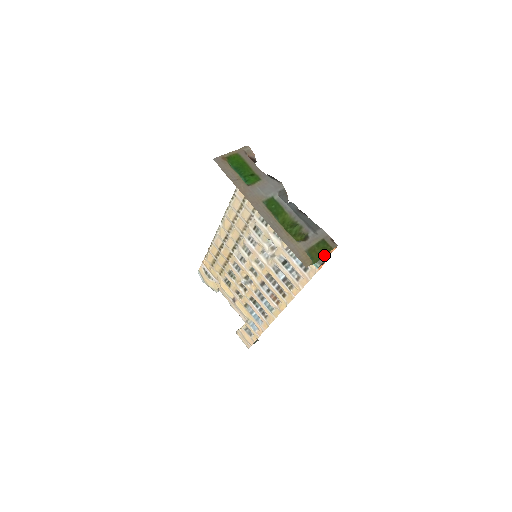
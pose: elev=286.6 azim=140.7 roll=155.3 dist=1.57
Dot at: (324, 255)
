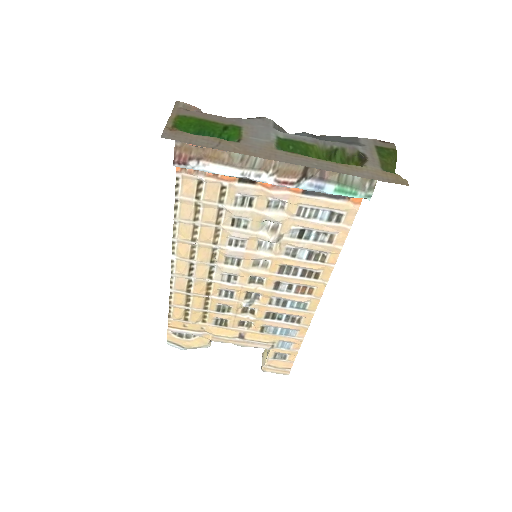
Dot at: (395, 163)
